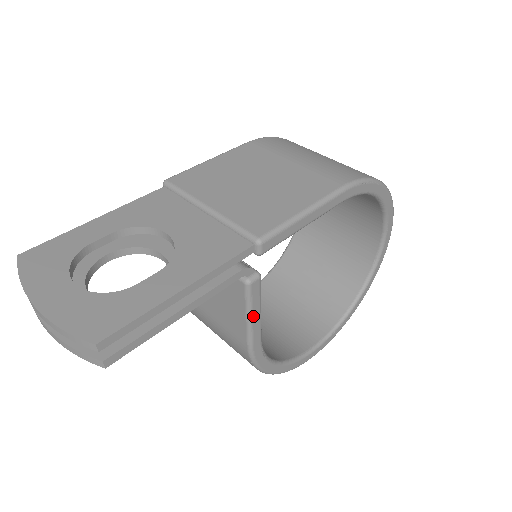
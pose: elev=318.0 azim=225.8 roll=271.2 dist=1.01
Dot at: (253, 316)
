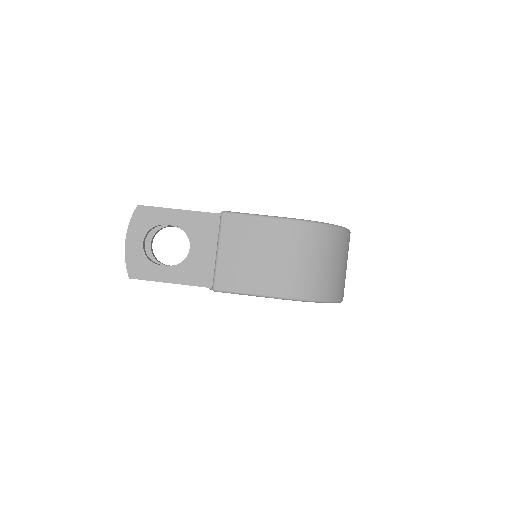
Dot at: occluded
